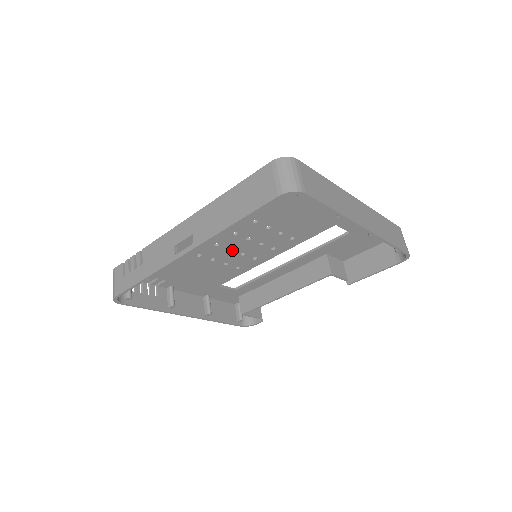
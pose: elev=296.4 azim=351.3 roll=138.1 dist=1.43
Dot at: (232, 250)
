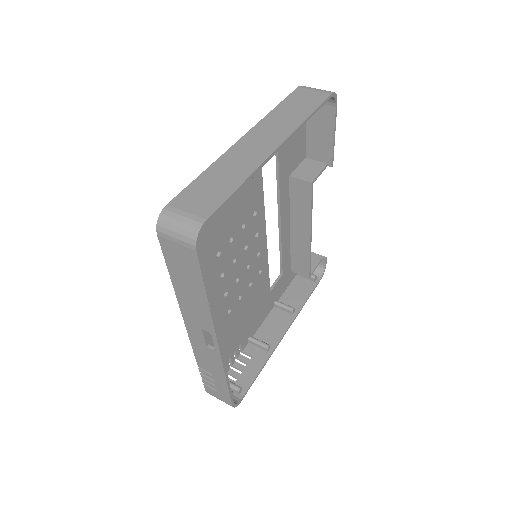
Dot at: (239, 278)
